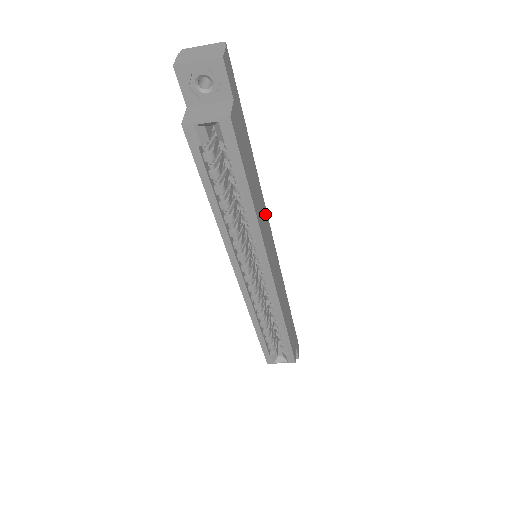
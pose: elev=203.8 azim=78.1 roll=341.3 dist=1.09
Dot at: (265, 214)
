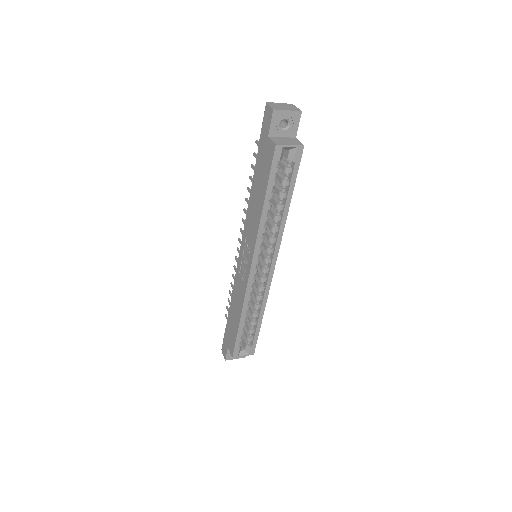
Dot at: occluded
